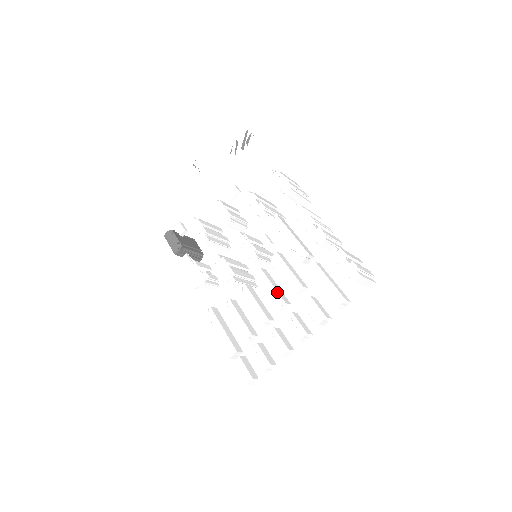
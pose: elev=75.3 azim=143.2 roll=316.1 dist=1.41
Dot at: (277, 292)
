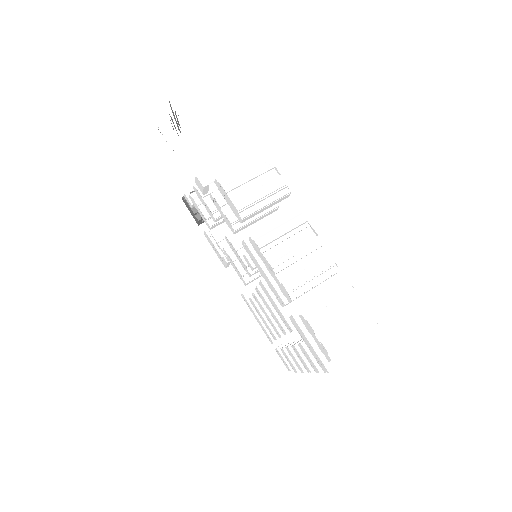
Dot at: (277, 319)
